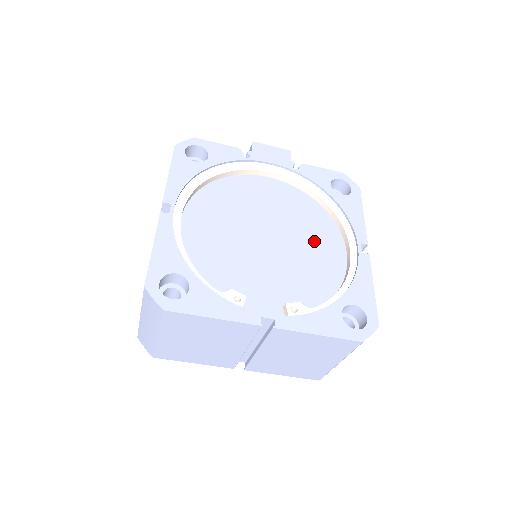
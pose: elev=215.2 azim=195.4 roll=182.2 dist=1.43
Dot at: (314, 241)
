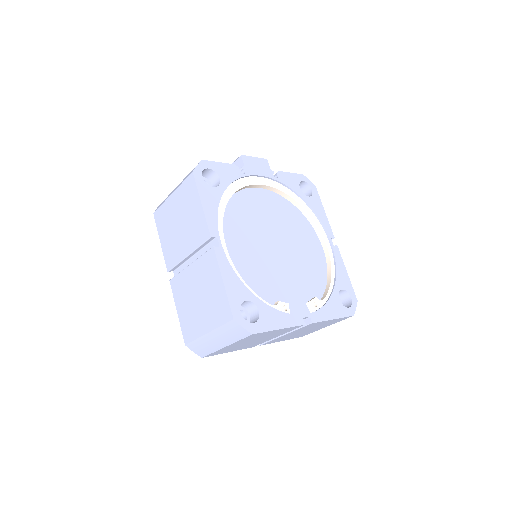
Dot at: (303, 241)
